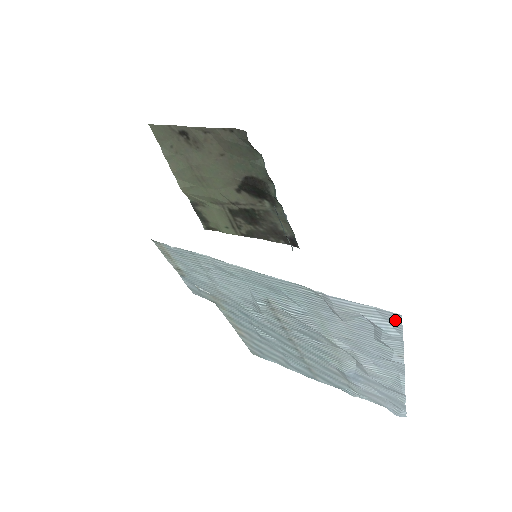
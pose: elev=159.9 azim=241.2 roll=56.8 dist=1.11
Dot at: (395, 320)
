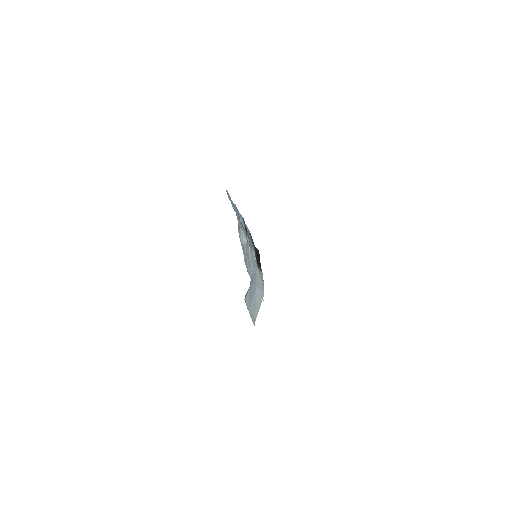
Dot at: occluded
